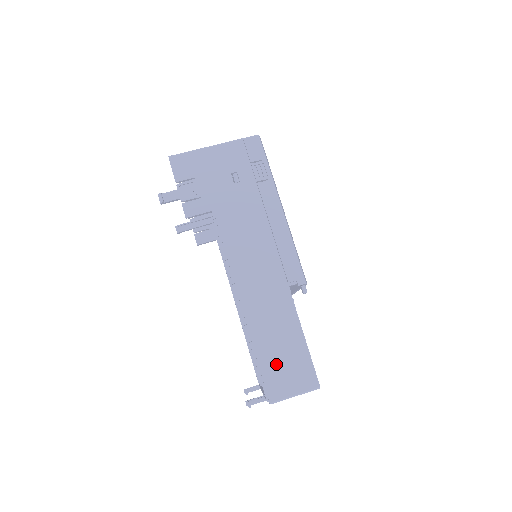
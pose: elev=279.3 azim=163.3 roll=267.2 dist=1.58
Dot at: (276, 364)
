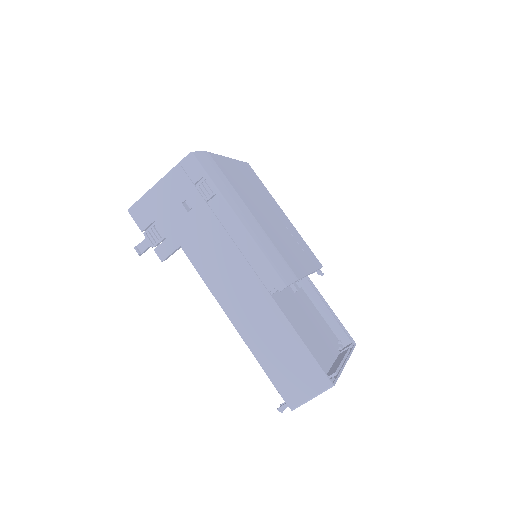
Dot at: (284, 373)
